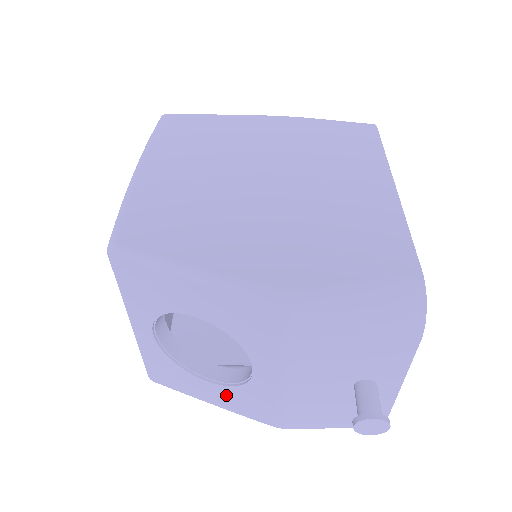
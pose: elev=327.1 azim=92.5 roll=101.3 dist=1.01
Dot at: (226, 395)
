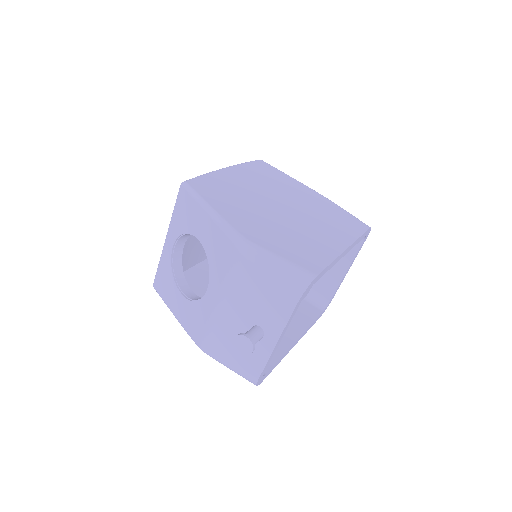
Dot at: (185, 309)
